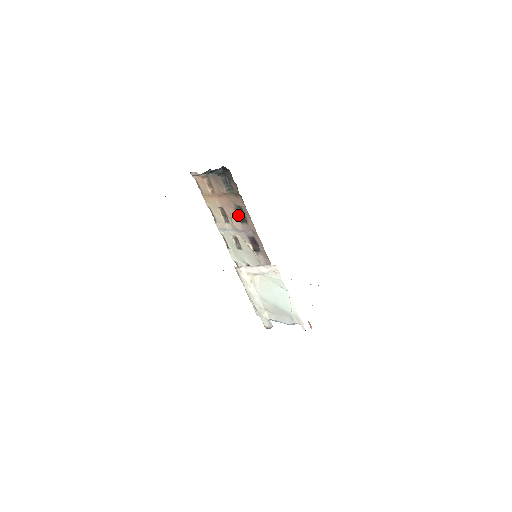
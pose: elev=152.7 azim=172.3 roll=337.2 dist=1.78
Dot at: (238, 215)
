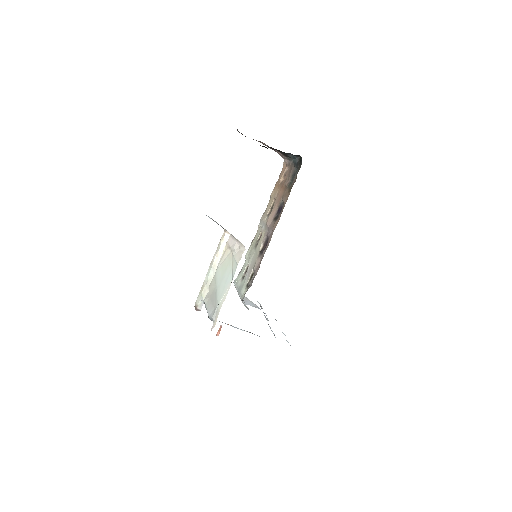
Dot at: (277, 211)
